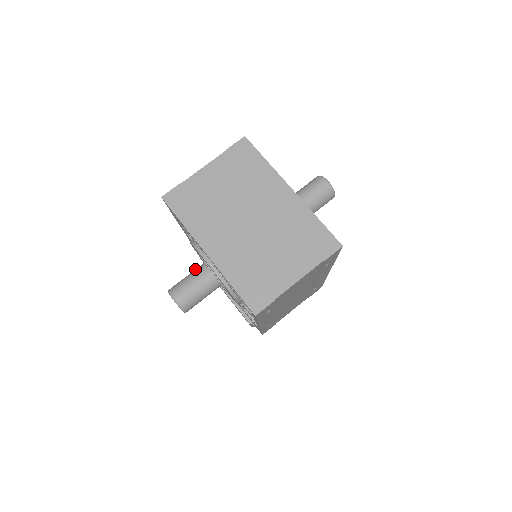
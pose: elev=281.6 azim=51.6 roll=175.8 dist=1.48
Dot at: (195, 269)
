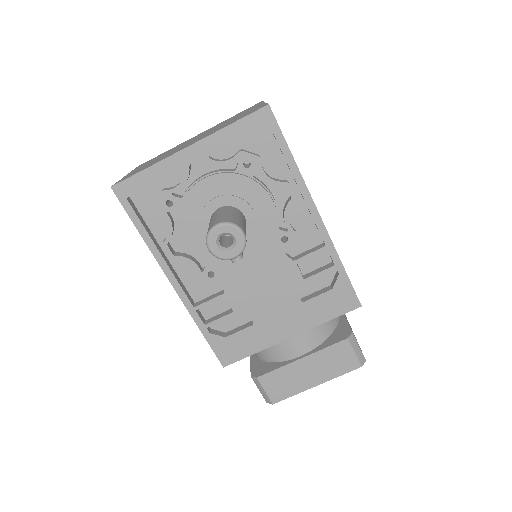
Dot at: occluded
